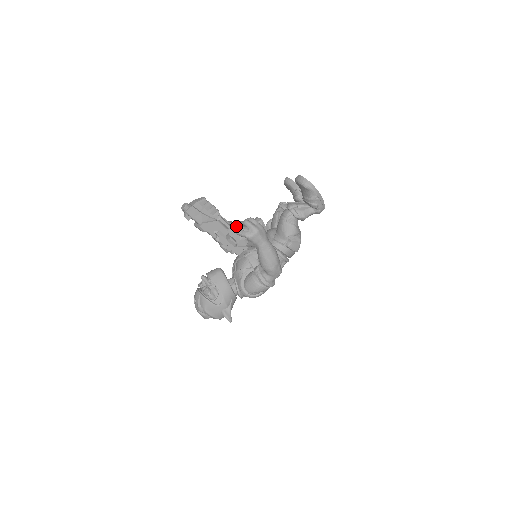
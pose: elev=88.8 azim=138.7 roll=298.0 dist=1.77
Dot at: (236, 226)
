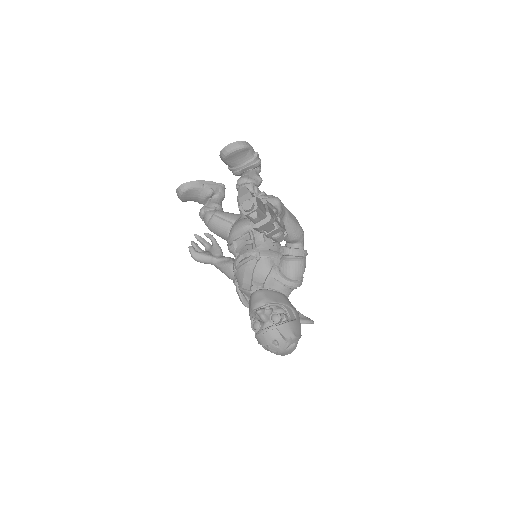
Dot at: occluded
